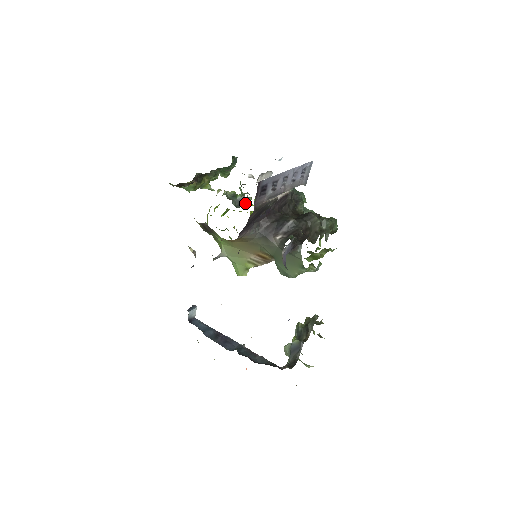
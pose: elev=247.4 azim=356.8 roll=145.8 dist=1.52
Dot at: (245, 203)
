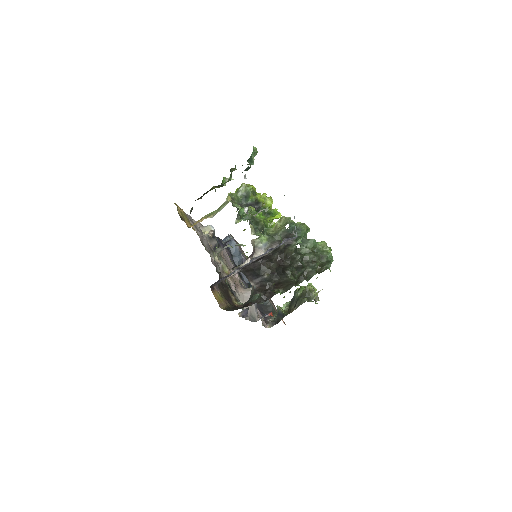
Dot at: (255, 208)
